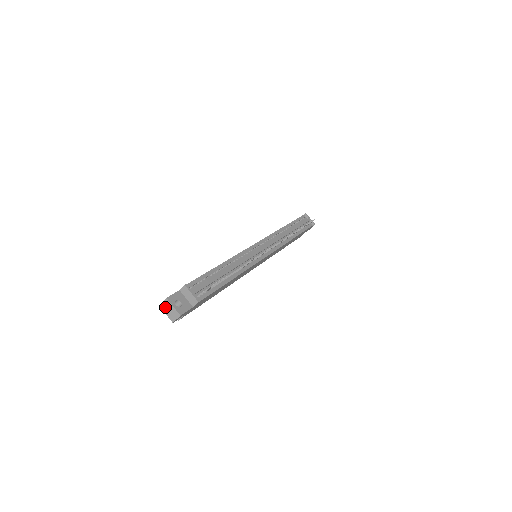
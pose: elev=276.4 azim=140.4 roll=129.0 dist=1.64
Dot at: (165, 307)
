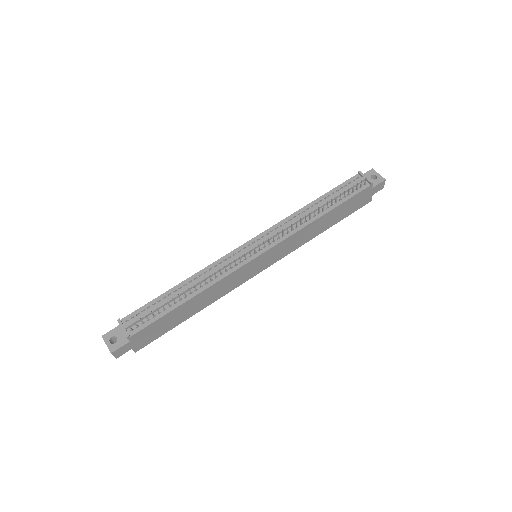
Dot at: occluded
